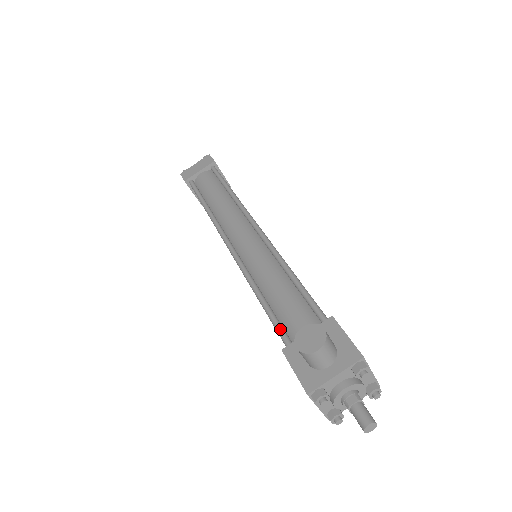
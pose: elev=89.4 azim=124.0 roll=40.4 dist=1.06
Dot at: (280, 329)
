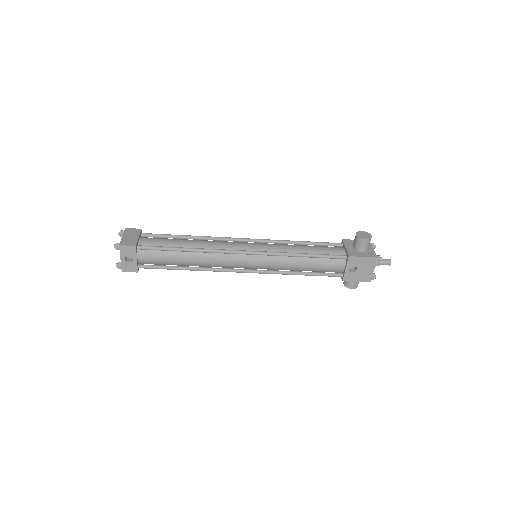
Dot at: (334, 255)
